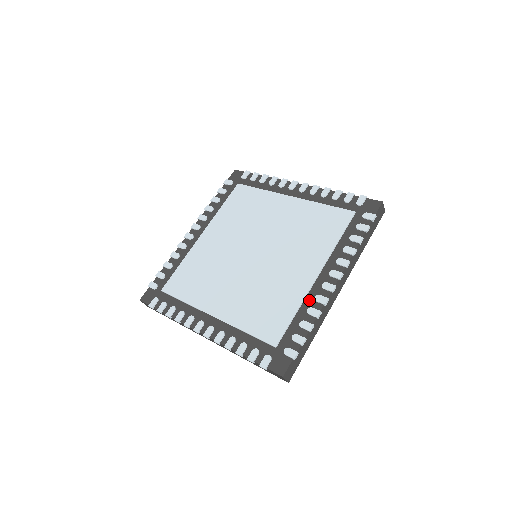
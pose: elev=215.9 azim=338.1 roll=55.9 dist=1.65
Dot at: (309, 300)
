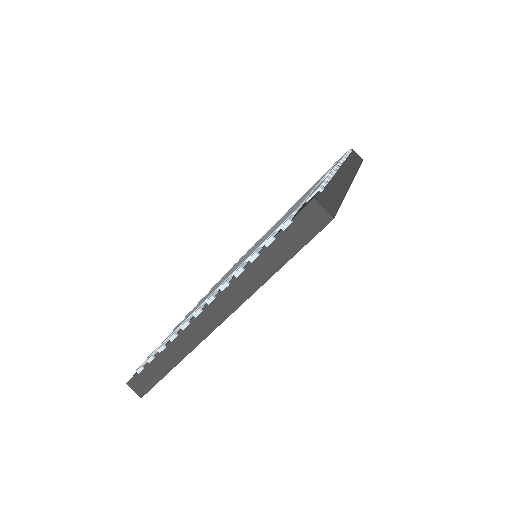
Dot at: occluded
